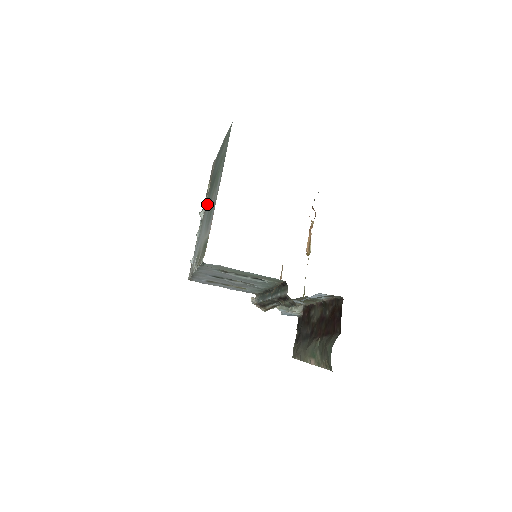
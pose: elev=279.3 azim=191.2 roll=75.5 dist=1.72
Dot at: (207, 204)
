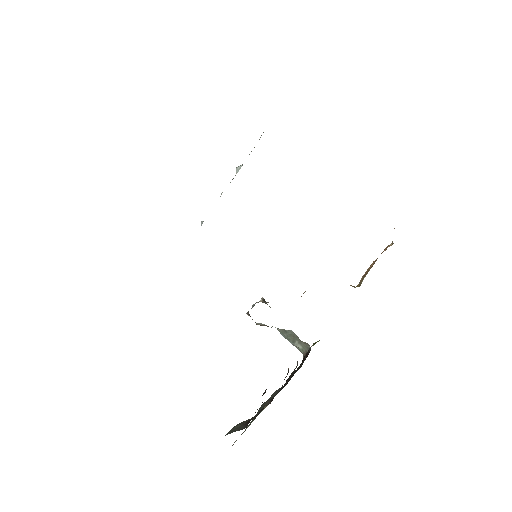
Dot at: occluded
